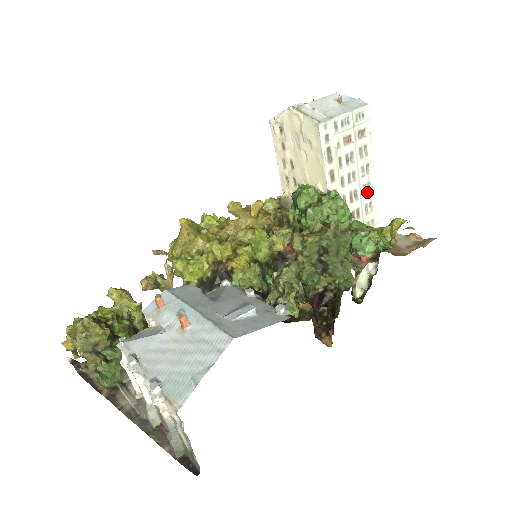
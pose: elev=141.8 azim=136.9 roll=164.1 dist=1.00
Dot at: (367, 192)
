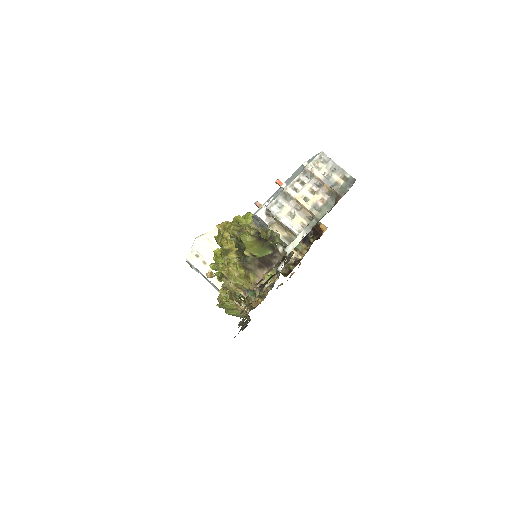
Dot at: occluded
